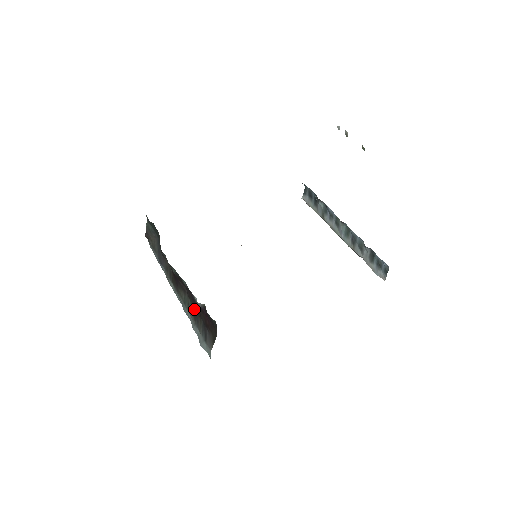
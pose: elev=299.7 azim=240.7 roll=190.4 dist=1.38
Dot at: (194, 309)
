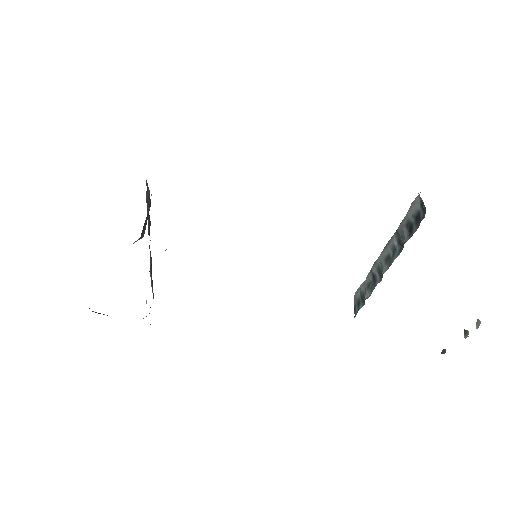
Dot at: (151, 274)
